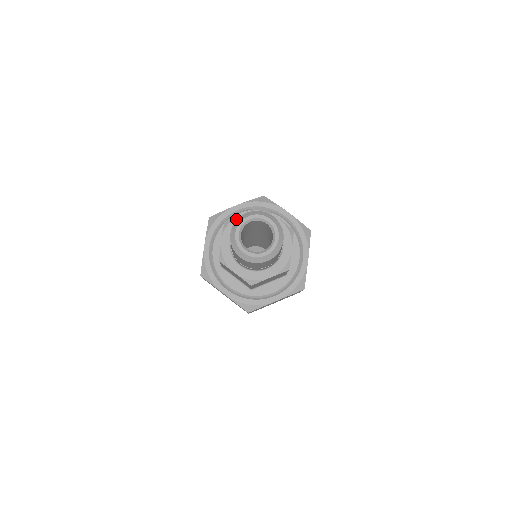
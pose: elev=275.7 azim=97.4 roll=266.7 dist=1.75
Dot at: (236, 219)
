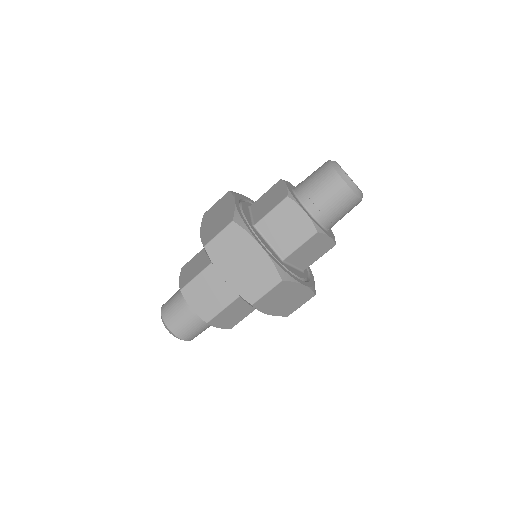
Dot at: occluded
